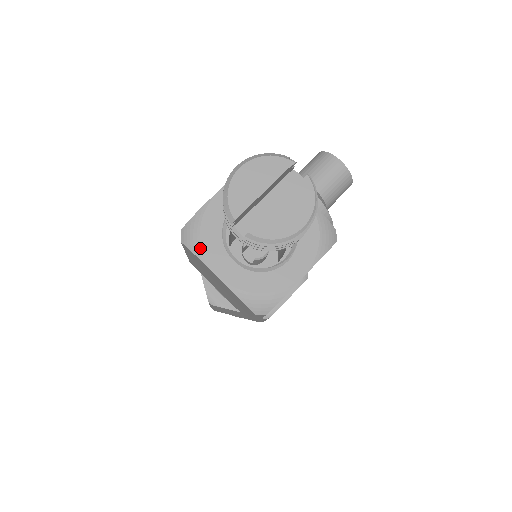
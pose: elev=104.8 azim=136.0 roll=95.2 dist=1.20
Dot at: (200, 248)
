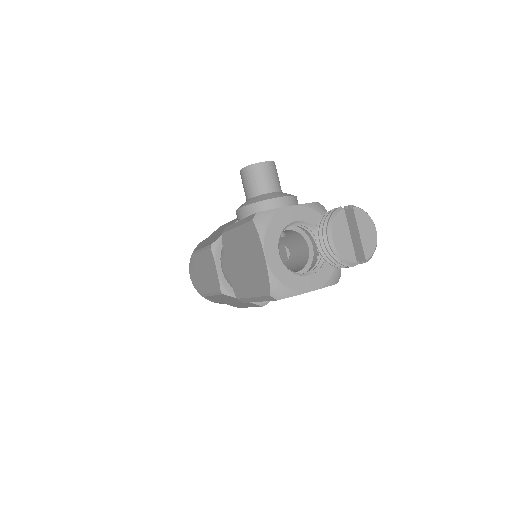
Dot at: (292, 291)
